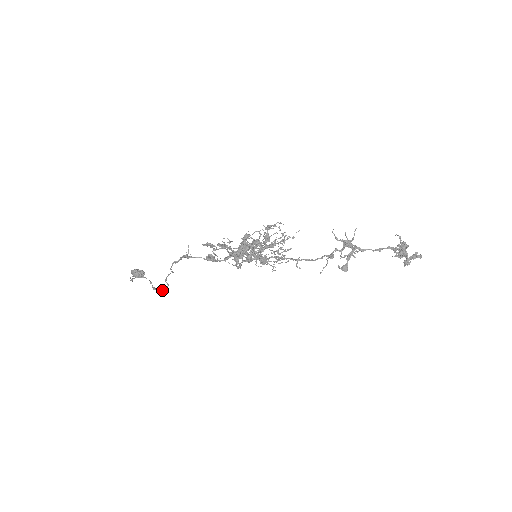
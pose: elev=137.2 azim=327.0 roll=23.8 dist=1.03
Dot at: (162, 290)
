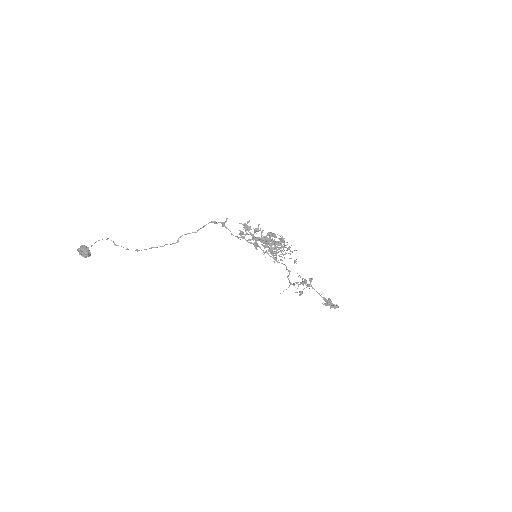
Dot at: (162, 246)
